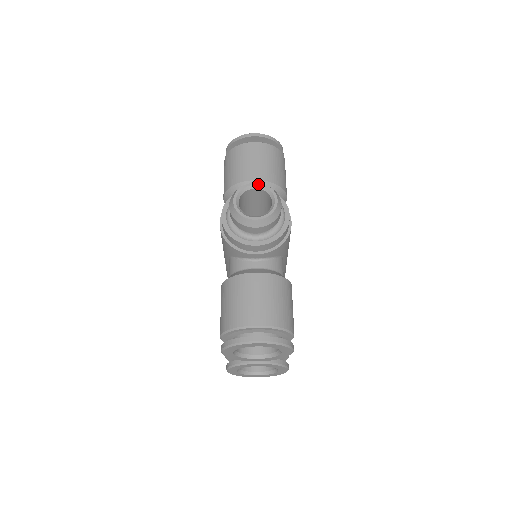
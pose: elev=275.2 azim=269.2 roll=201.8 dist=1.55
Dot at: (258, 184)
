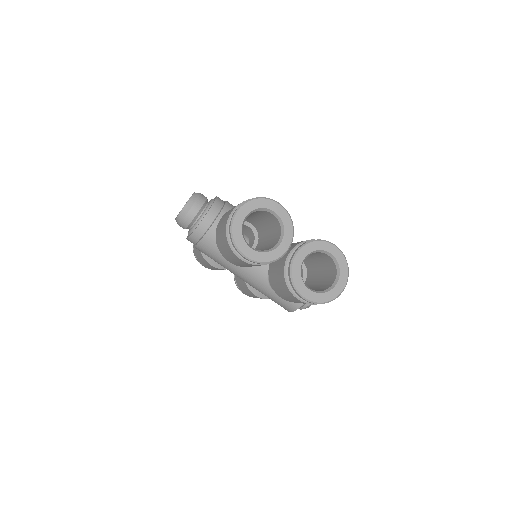
Dot at: occluded
